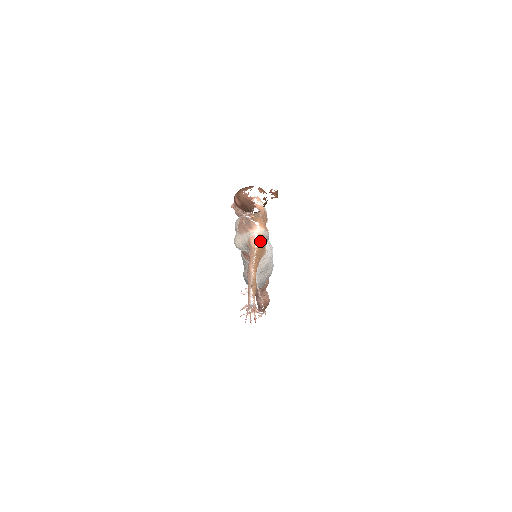
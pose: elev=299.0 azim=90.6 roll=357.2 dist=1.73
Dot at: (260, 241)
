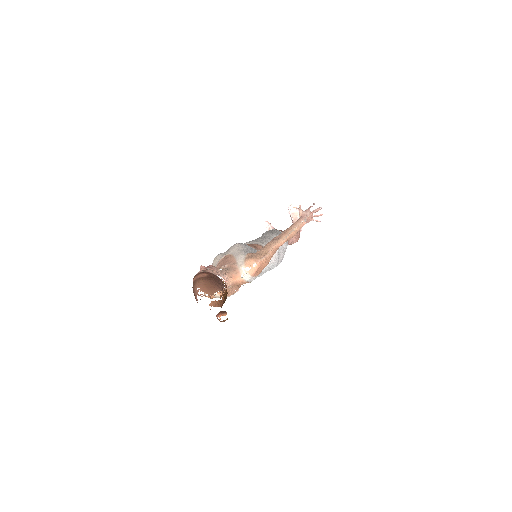
Dot at: (210, 298)
